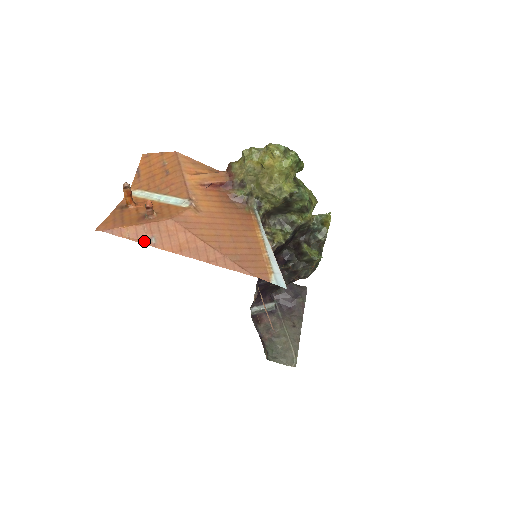
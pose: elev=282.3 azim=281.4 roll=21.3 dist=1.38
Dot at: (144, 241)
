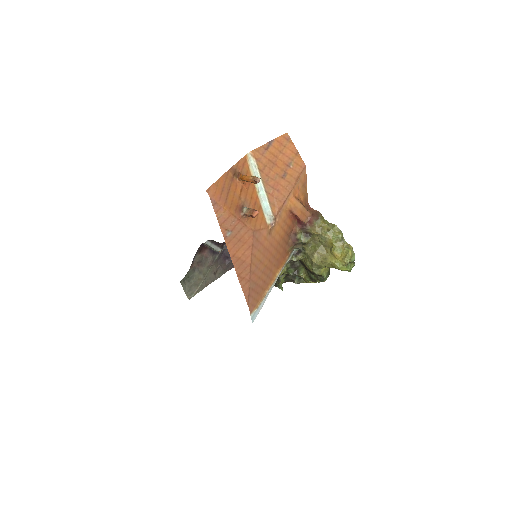
Dot at: (224, 229)
